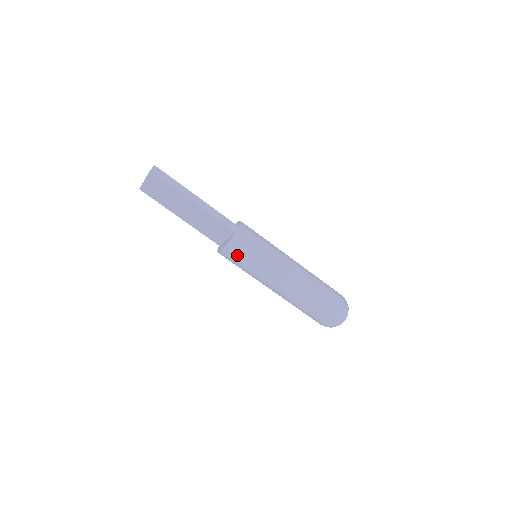
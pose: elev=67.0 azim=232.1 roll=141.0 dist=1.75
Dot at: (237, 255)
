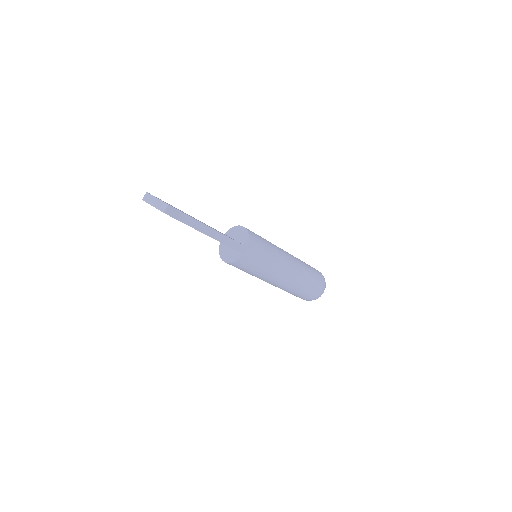
Dot at: (240, 268)
